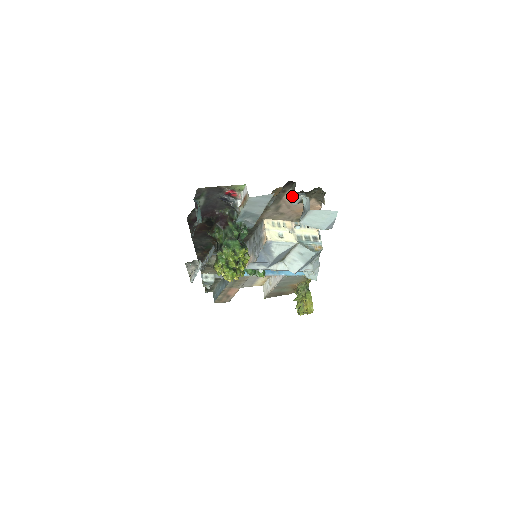
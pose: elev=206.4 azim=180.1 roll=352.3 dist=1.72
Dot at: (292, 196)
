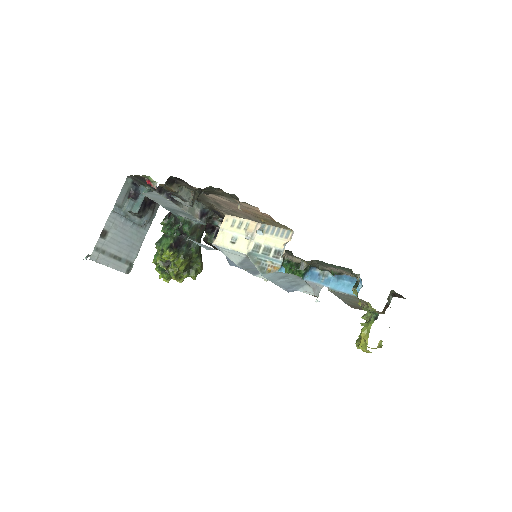
Dot at: occluded
